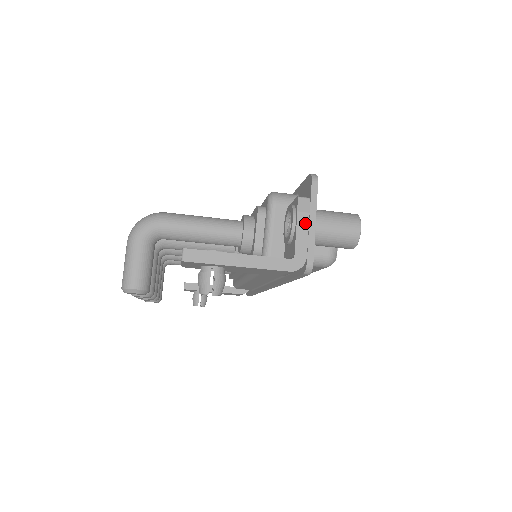
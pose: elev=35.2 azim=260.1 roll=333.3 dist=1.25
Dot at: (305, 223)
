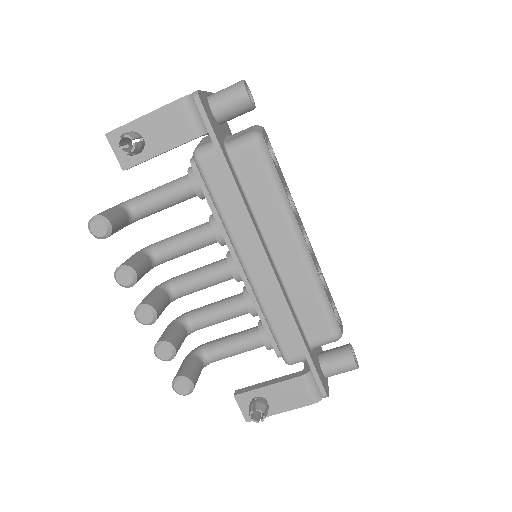
Dot at: occluded
